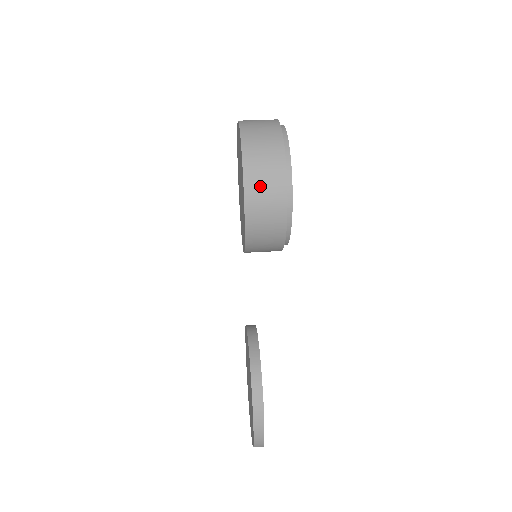
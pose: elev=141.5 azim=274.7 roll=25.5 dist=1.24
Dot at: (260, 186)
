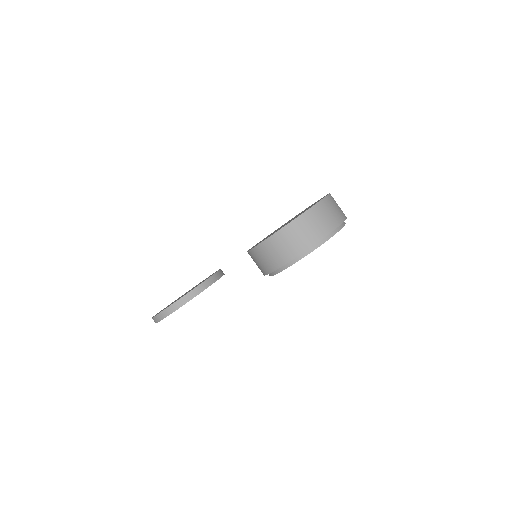
Dot at: (278, 245)
